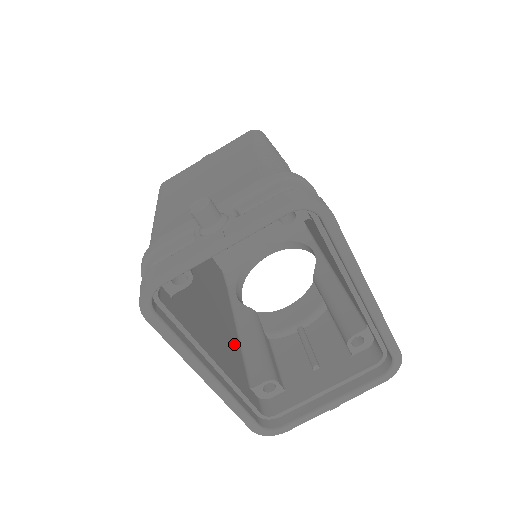
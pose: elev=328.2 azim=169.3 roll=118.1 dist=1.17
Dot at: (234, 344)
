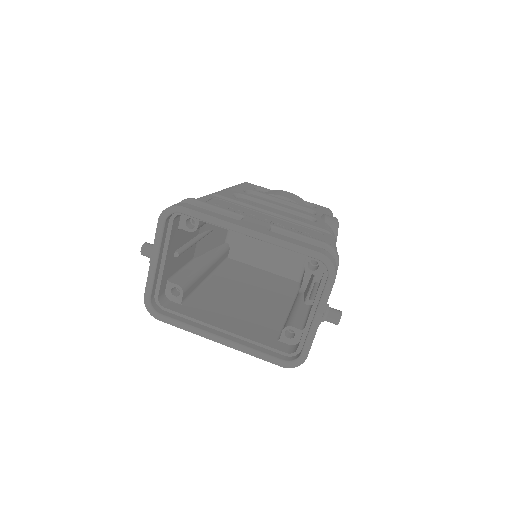
Dot at: (273, 320)
